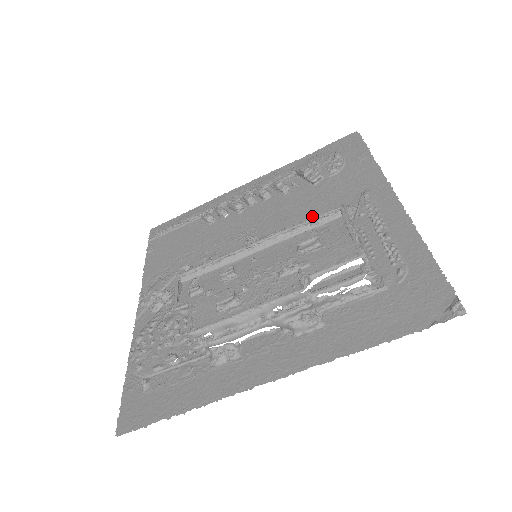
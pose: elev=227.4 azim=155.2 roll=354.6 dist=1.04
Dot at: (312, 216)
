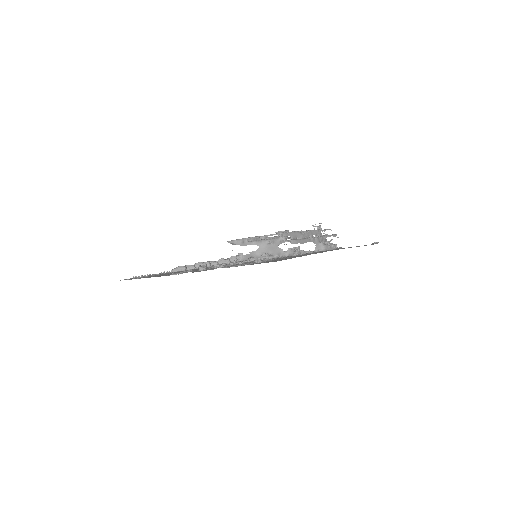
Dot at: occluded
